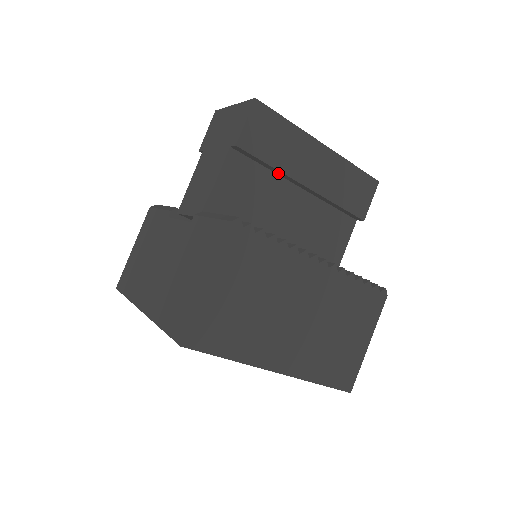
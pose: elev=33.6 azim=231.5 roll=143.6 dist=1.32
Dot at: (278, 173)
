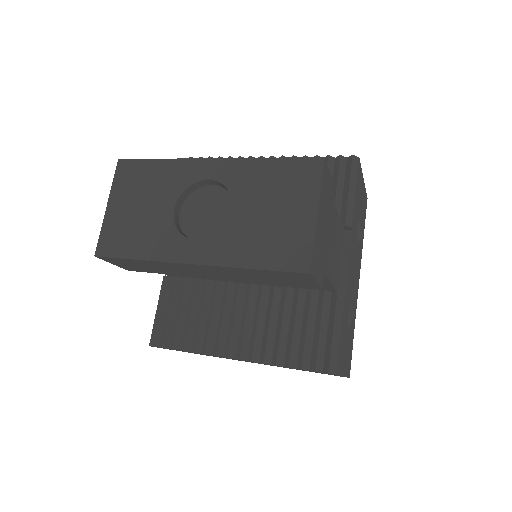
Dot at: occluded
